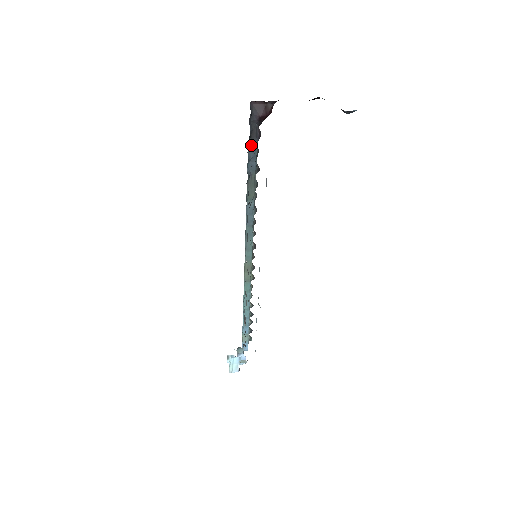
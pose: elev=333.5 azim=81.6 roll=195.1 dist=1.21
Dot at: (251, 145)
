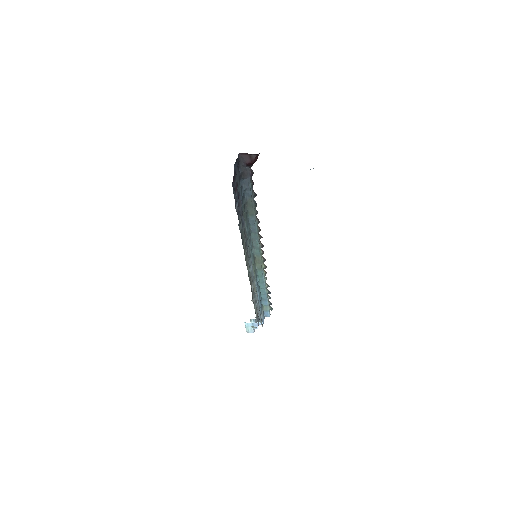
Dot at: (245, 180)
